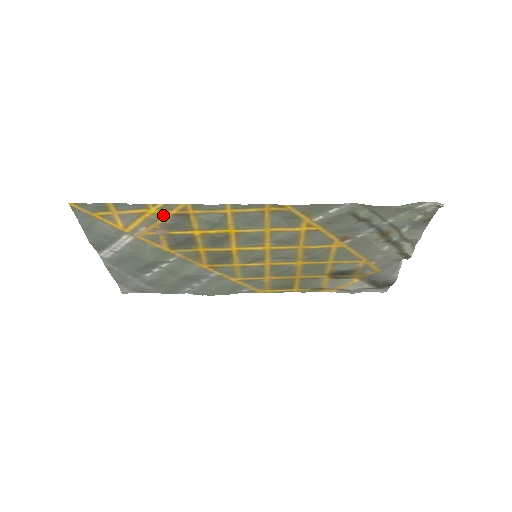
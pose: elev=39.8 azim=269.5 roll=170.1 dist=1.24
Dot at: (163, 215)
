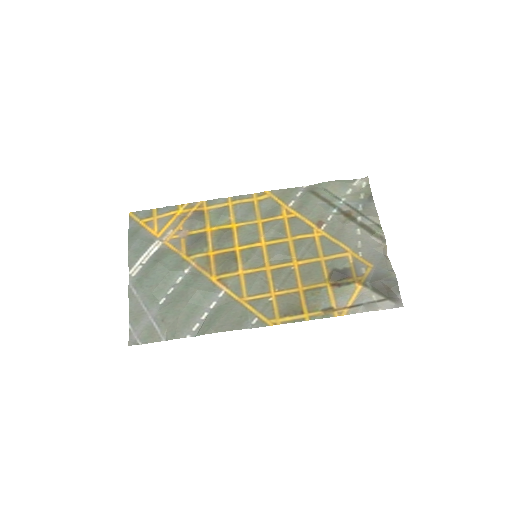
Dot at: (187, 214)
